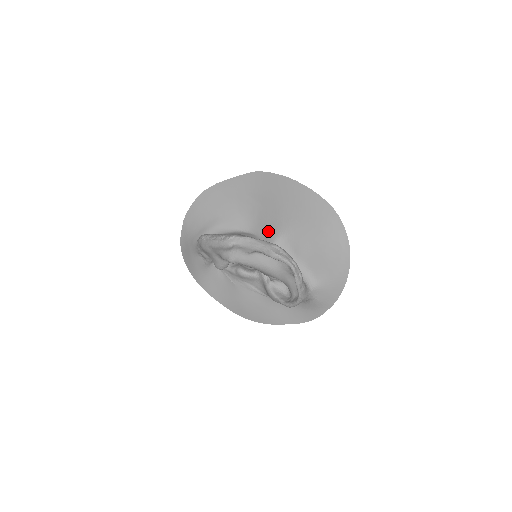
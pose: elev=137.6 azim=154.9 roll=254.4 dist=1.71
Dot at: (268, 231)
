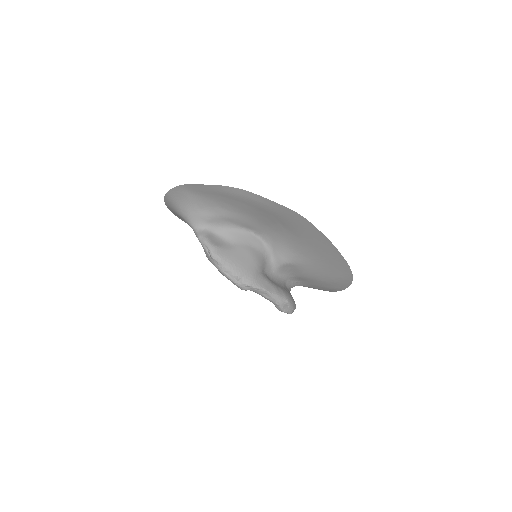
Dot at: (280, 251)
